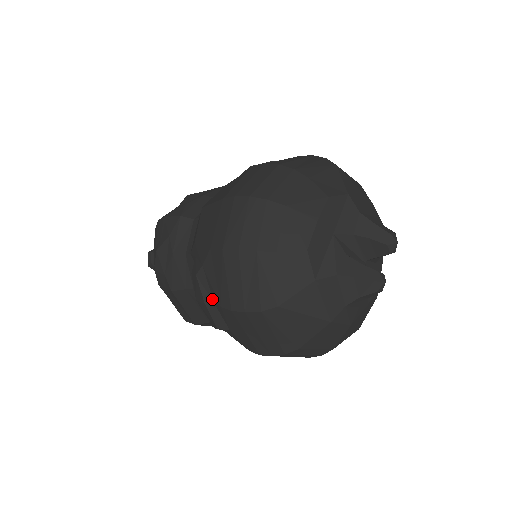
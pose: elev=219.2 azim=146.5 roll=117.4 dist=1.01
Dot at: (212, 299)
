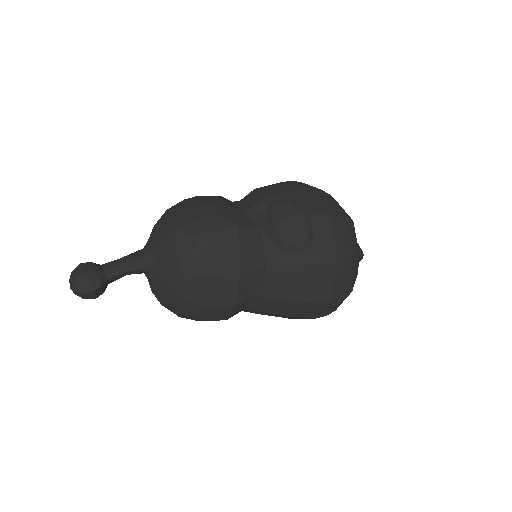
Dot at: (307, 213)
